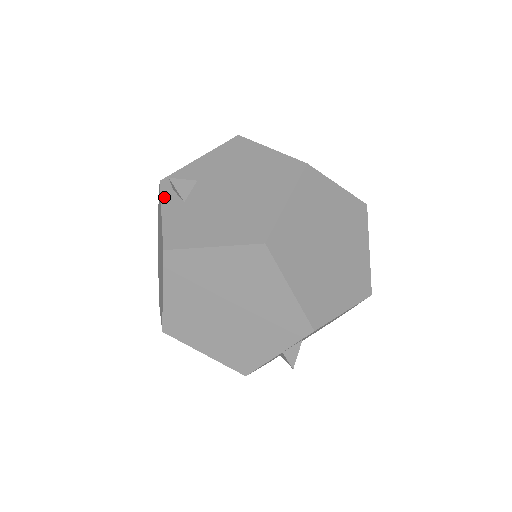
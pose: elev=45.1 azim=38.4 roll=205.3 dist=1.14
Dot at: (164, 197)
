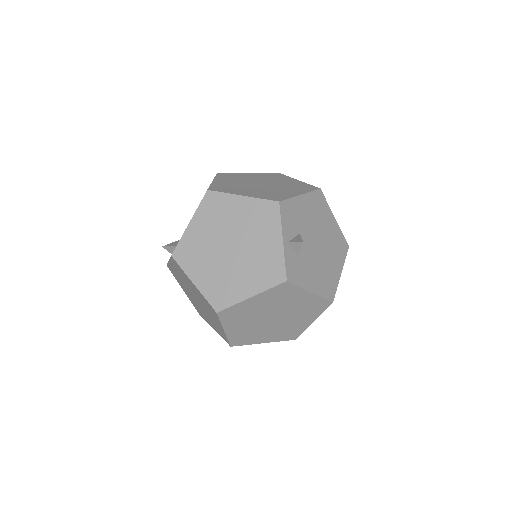
Dot at: occluded
